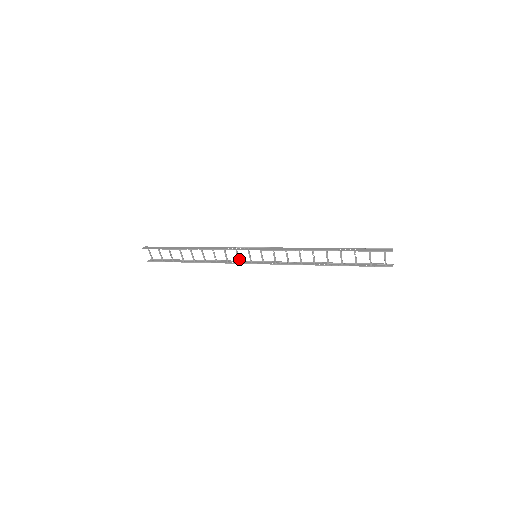
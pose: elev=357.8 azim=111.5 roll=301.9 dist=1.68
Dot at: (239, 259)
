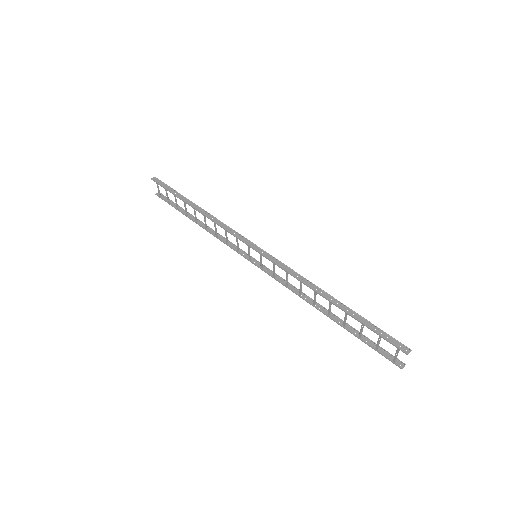
Dot at: (238, 248)
